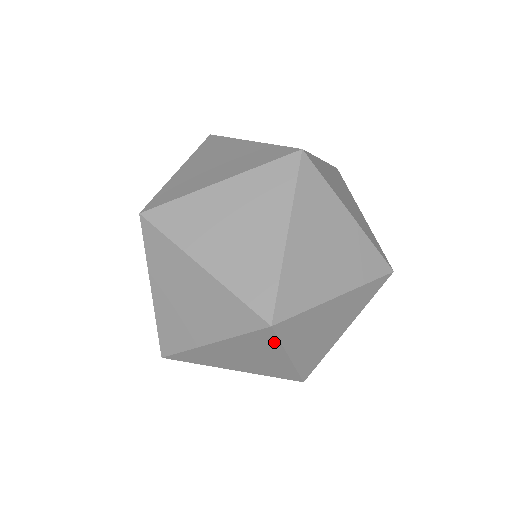
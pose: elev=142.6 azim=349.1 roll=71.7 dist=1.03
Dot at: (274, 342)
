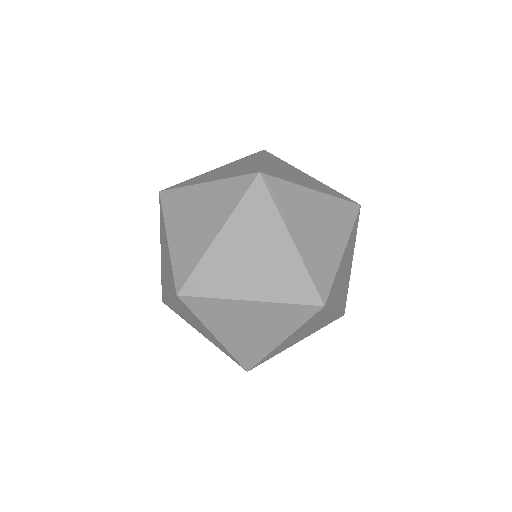
Dot at: occluded
